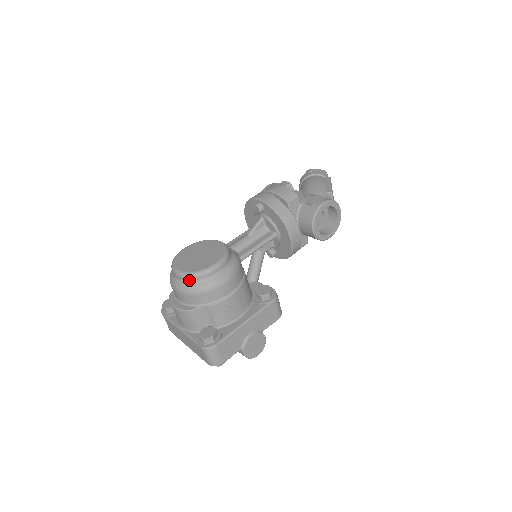
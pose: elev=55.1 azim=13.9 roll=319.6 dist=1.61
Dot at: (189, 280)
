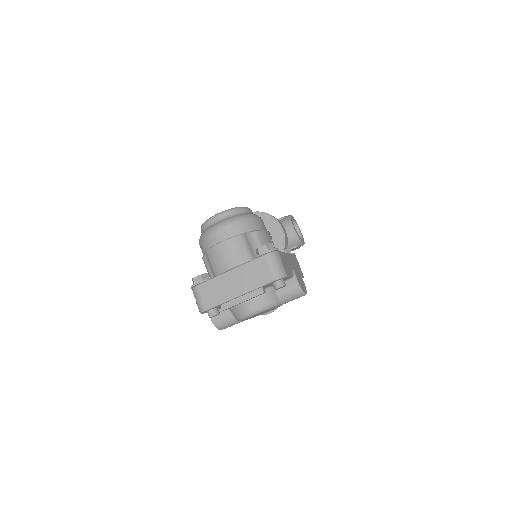
Dot at: (231, 213)
